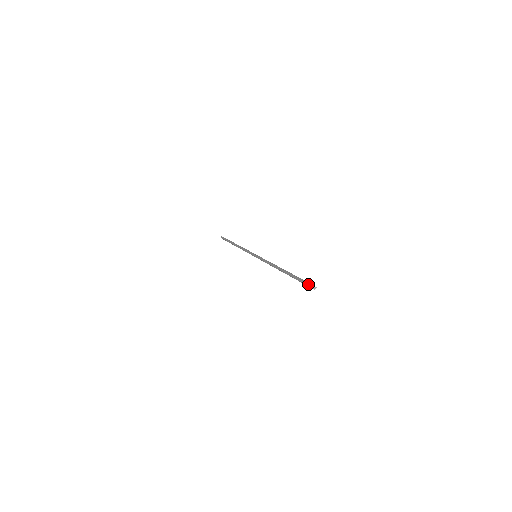
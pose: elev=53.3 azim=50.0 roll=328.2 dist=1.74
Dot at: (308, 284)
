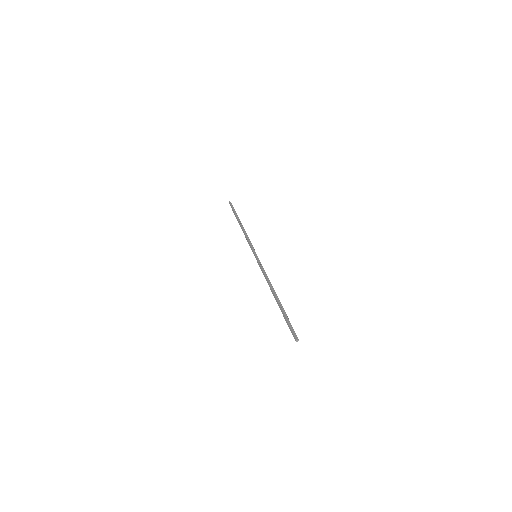
Dot at: (292, 334)
